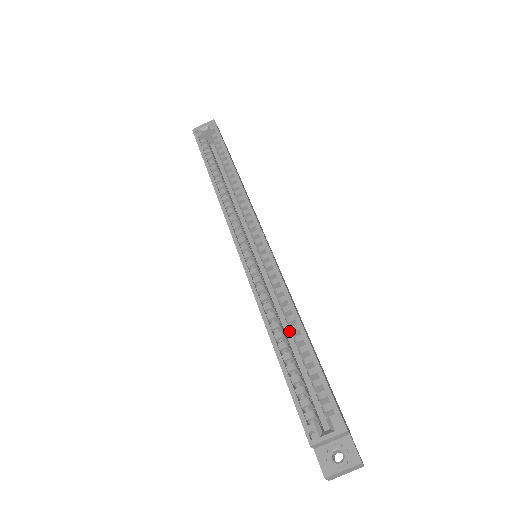
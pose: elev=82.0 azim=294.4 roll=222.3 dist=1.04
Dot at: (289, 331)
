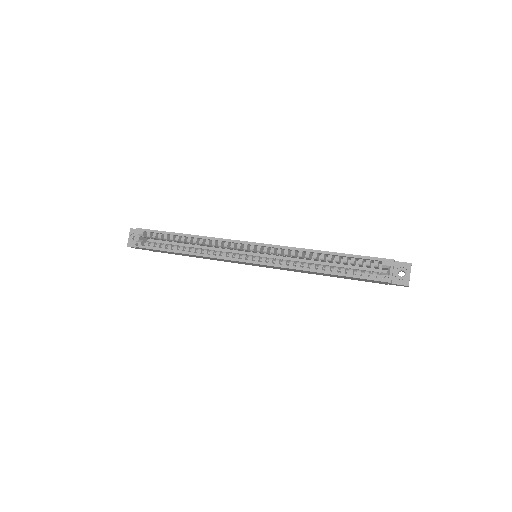
Dot at: (317, 262)
